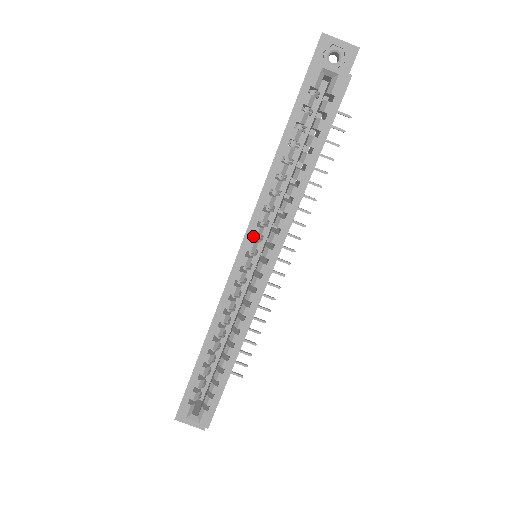
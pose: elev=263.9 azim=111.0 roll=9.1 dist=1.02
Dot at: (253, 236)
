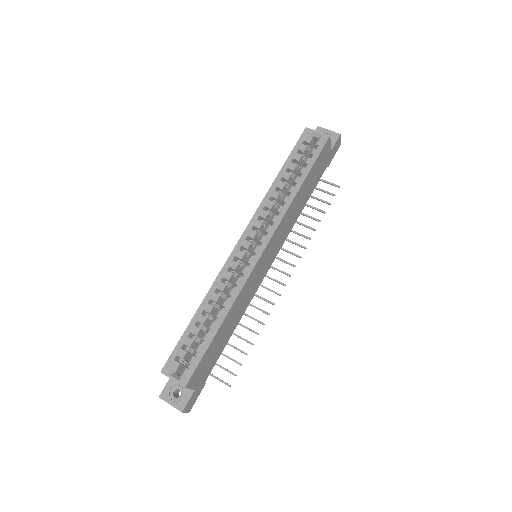
Dot at: occluded
